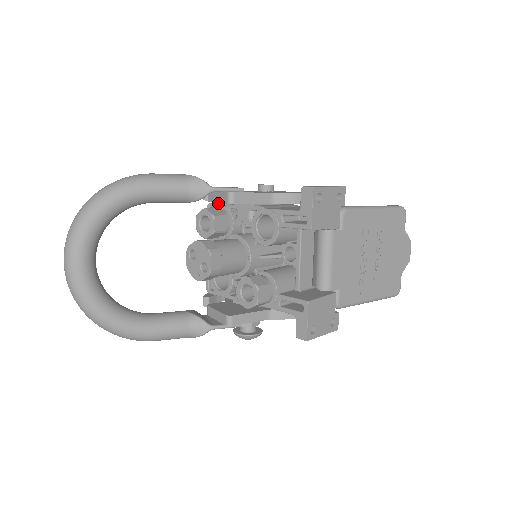
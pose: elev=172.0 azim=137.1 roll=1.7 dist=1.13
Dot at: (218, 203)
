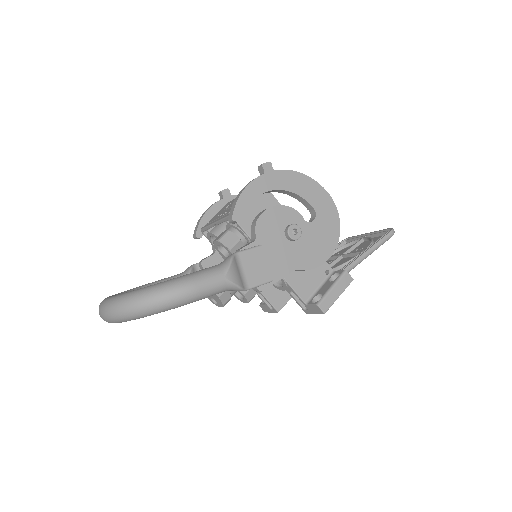
Dot at: (242, 227)
